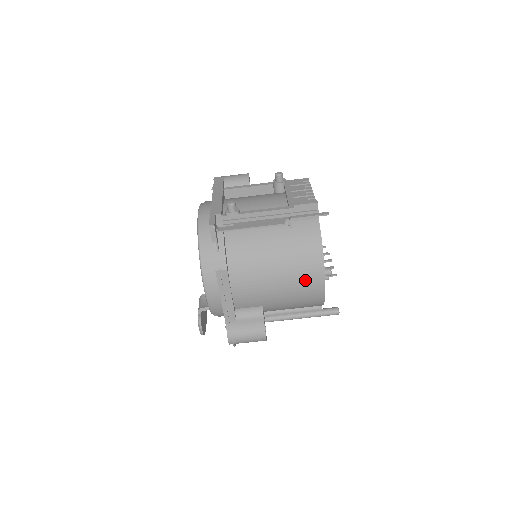
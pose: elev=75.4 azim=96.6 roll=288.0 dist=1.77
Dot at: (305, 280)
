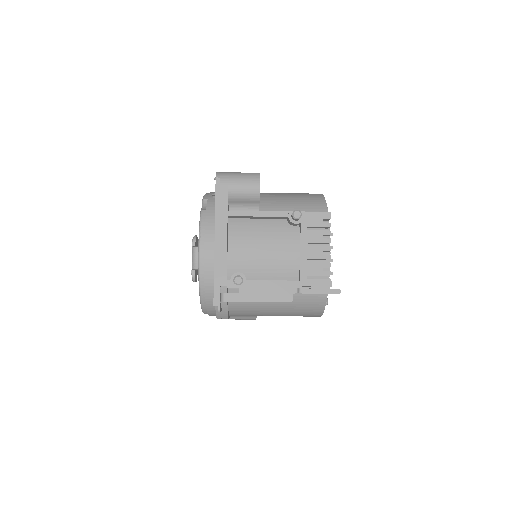
Dot at: occluded
